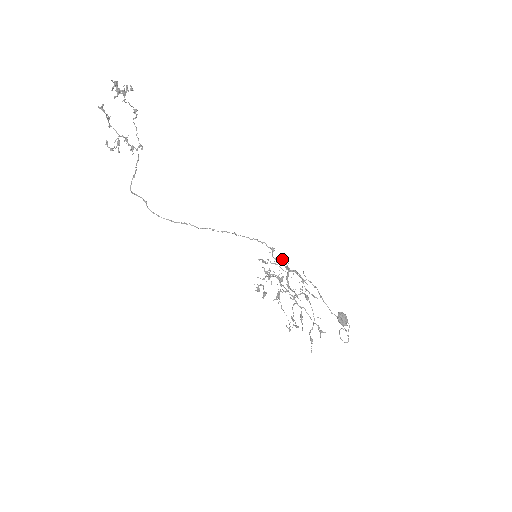
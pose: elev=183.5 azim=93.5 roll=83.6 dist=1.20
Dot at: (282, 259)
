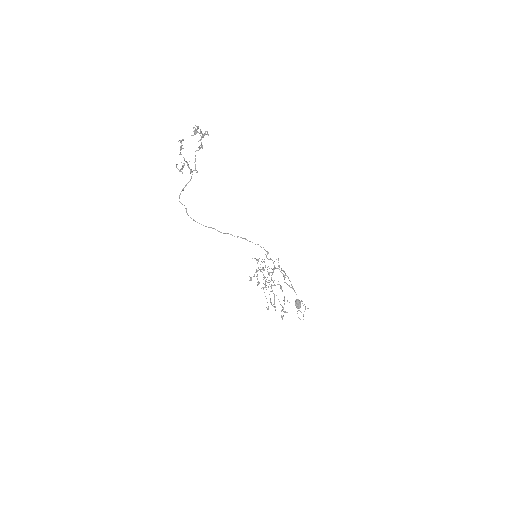
Dot at: (272, 260)
